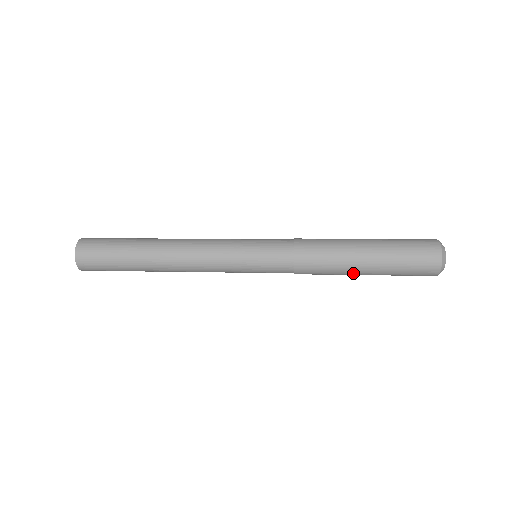
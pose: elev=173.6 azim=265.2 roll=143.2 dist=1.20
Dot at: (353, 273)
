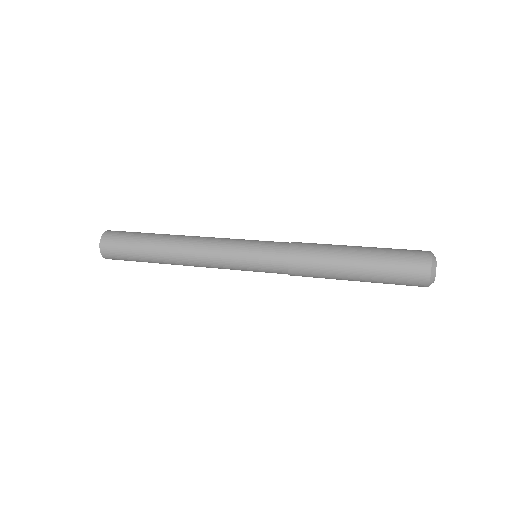
Dot at: (344, 278)
